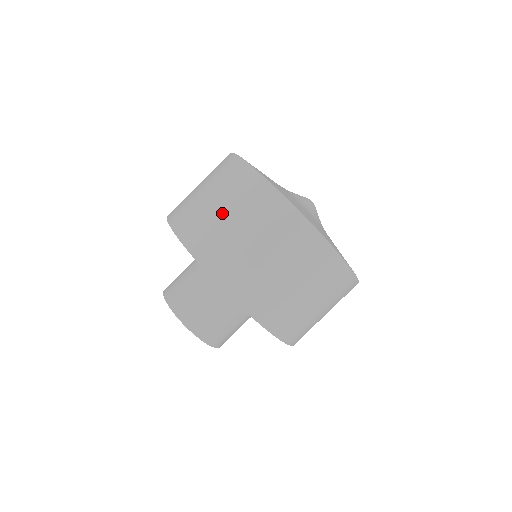
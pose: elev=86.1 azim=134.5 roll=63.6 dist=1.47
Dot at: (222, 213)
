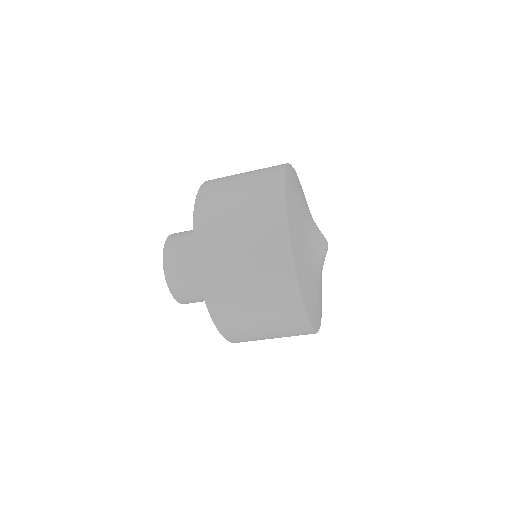
Dot at: (260, 325)
